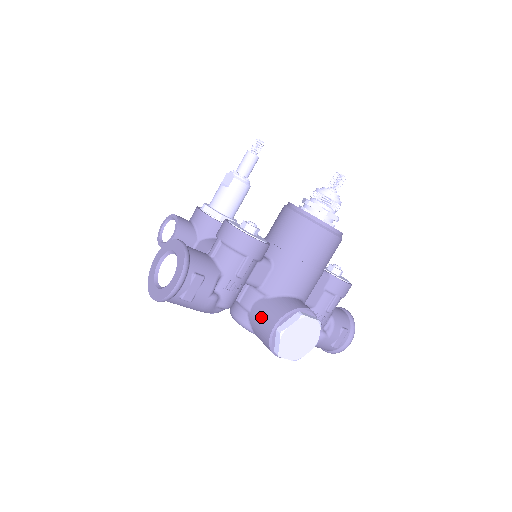
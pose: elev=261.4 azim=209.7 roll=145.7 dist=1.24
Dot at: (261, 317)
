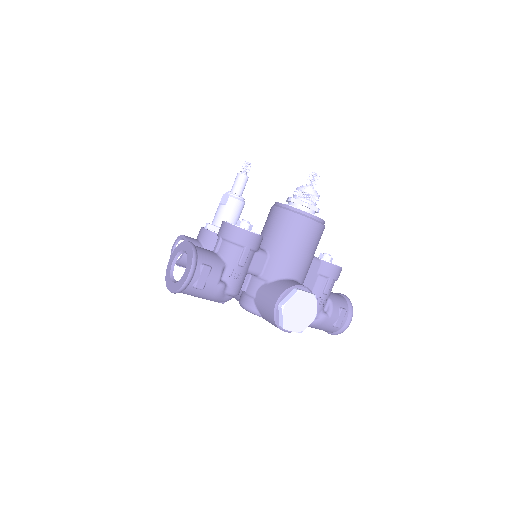
Dot at: (265, 299)
